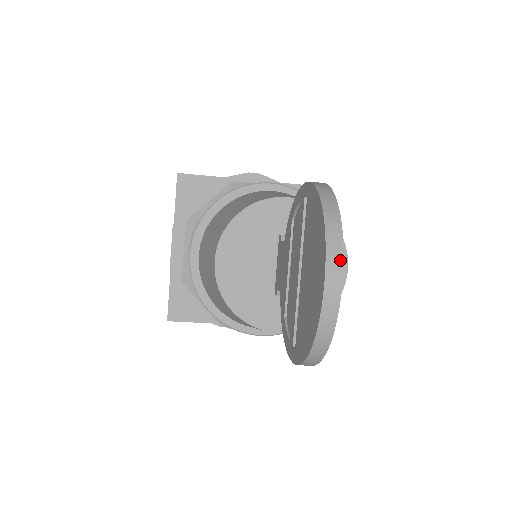
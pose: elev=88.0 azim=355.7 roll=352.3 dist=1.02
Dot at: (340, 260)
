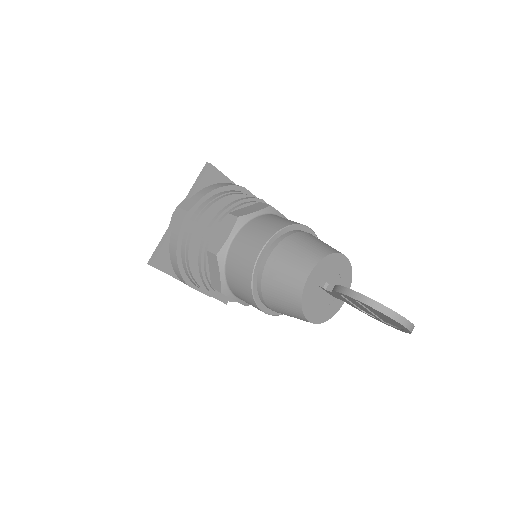
Dot at: (407, 321)
